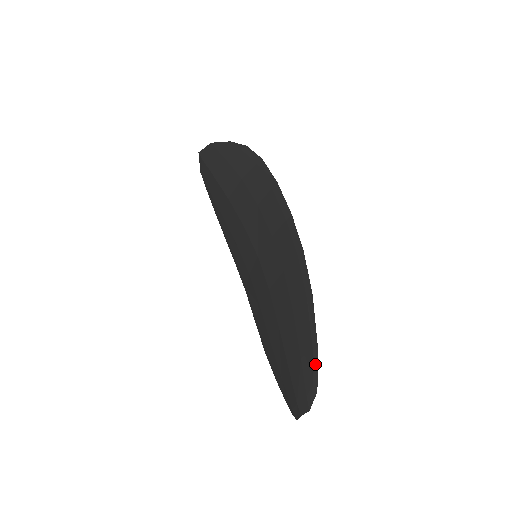
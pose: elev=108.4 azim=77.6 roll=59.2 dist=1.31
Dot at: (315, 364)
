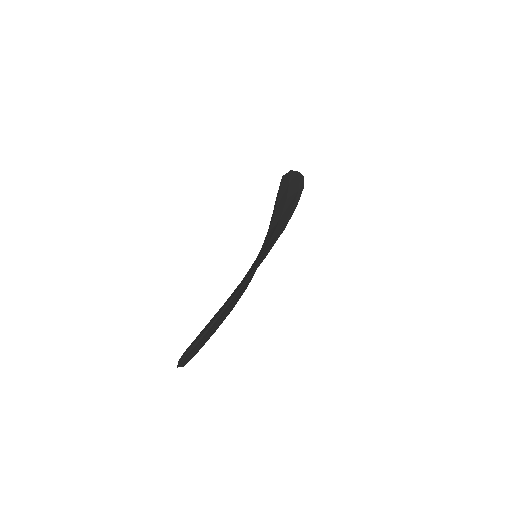
Dot at: (209, 328)
